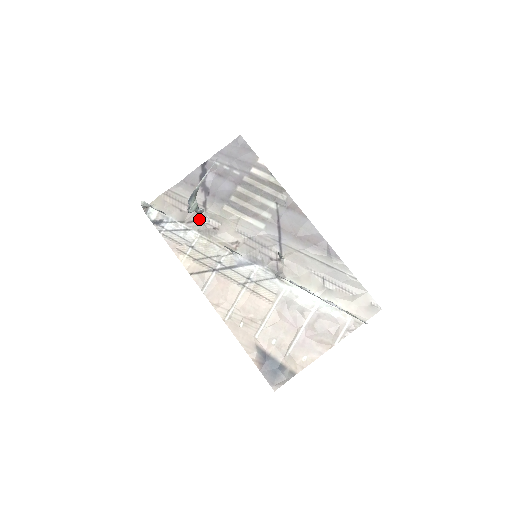
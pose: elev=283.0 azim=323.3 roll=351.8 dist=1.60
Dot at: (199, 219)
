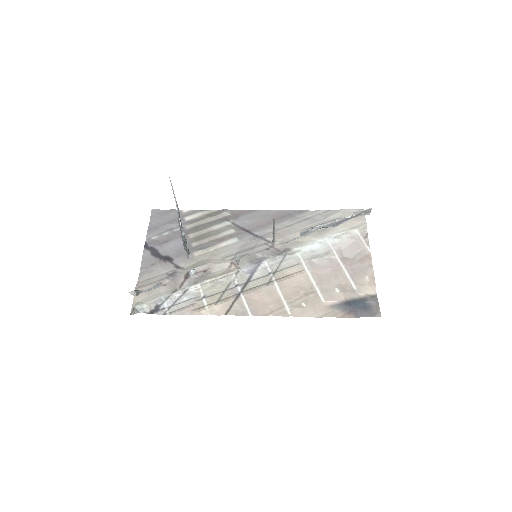
Dot at: (186, 277)
